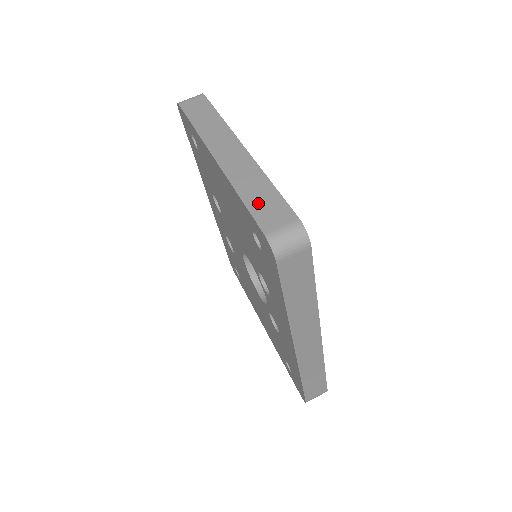
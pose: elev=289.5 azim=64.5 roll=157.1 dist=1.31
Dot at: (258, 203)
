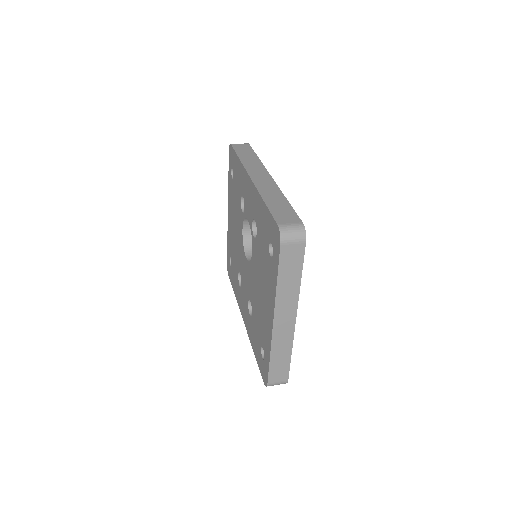
Dot at: occluded
